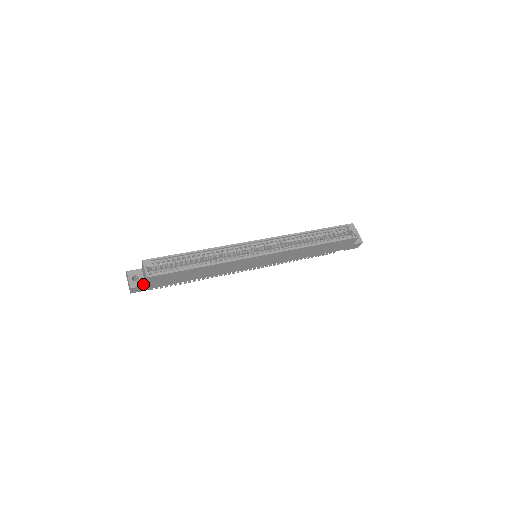
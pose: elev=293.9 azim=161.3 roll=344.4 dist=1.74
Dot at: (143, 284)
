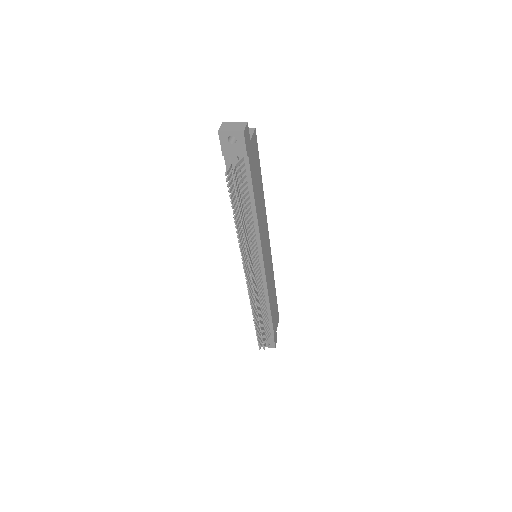
Dot at: occluded
